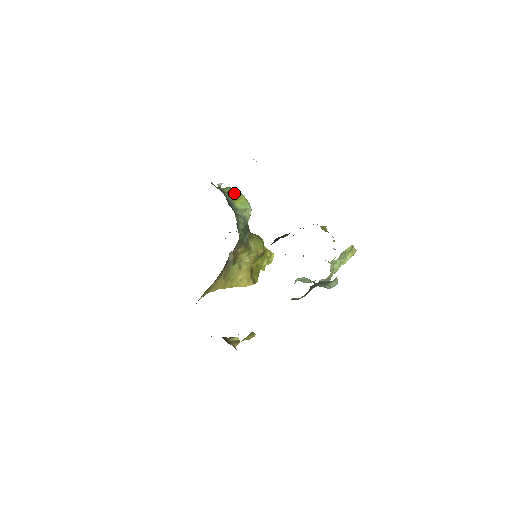
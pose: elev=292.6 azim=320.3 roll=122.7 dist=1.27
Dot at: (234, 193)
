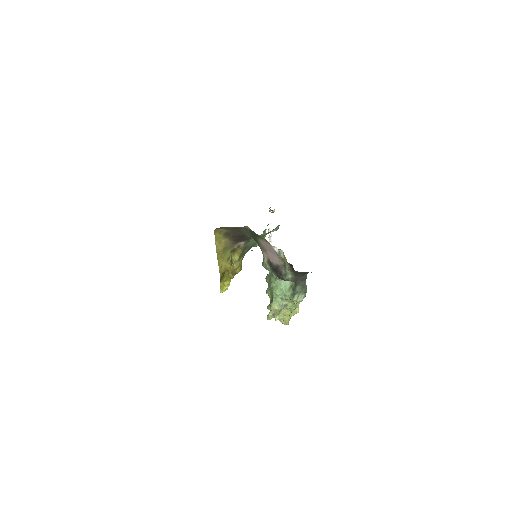
Dot at: occluded
